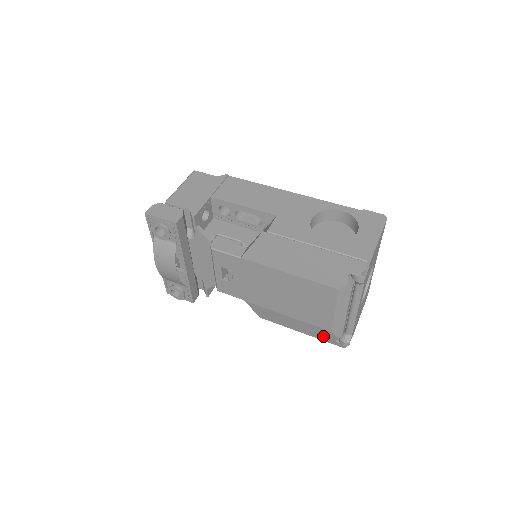
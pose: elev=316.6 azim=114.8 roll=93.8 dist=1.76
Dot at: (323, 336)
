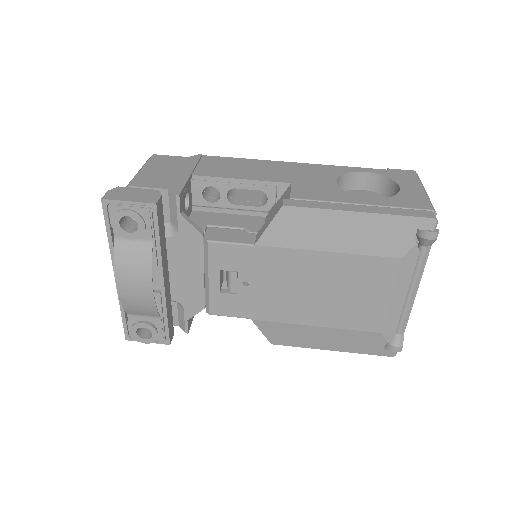
Dot at: (365, 346)
